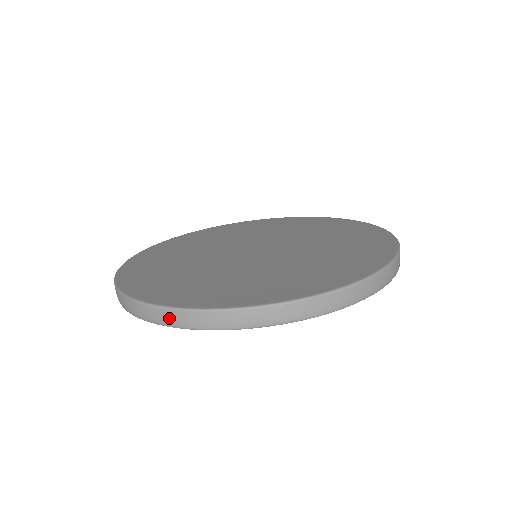
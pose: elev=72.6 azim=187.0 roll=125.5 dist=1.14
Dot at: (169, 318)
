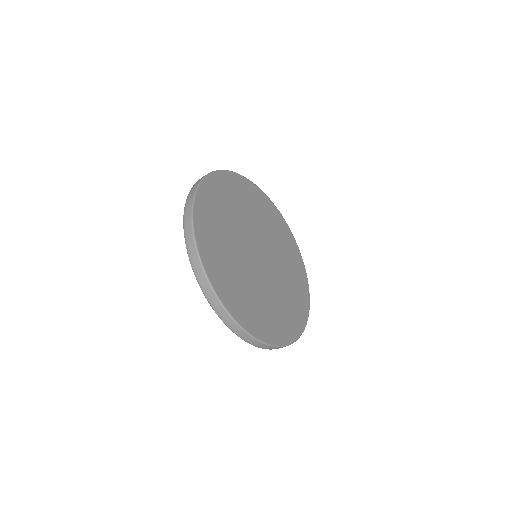
Dot at: (259, 345)
